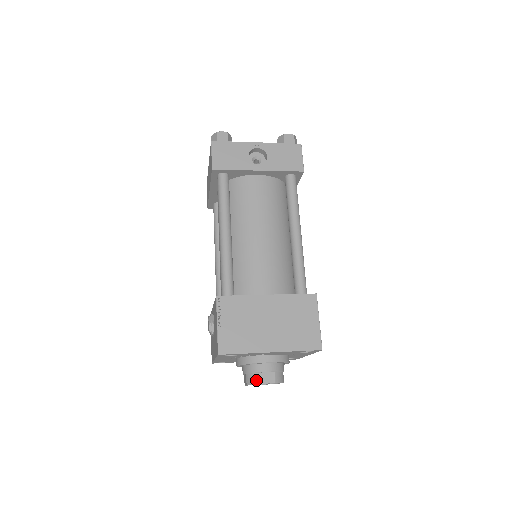
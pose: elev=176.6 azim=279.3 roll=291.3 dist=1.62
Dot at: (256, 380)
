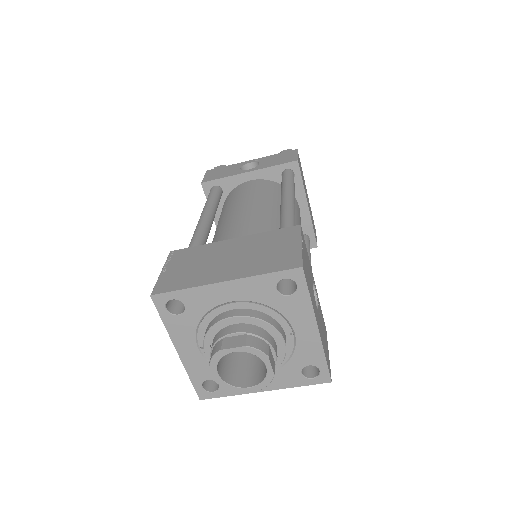
Dot at: (217, 348)
